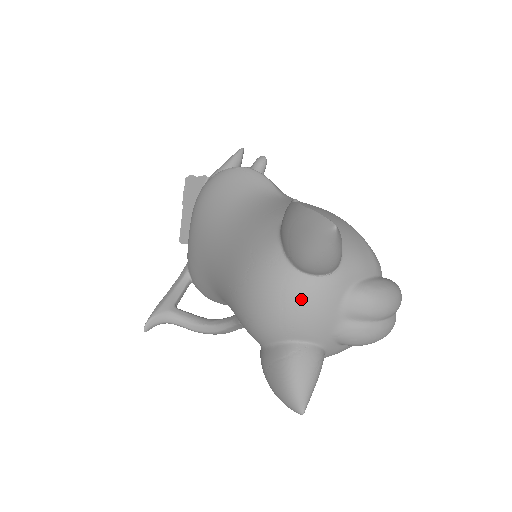
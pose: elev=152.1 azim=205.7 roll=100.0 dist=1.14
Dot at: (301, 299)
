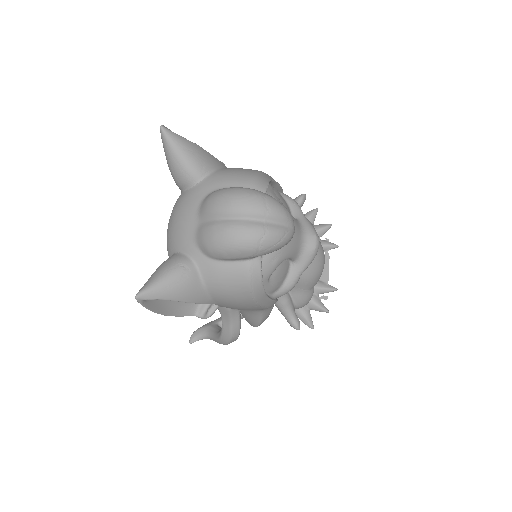
Dot at: (175, 211)
